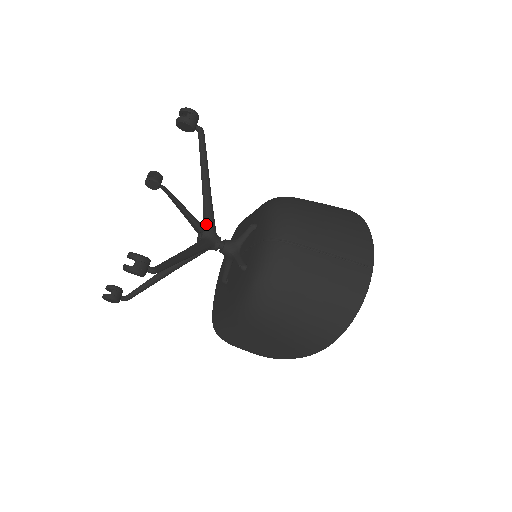
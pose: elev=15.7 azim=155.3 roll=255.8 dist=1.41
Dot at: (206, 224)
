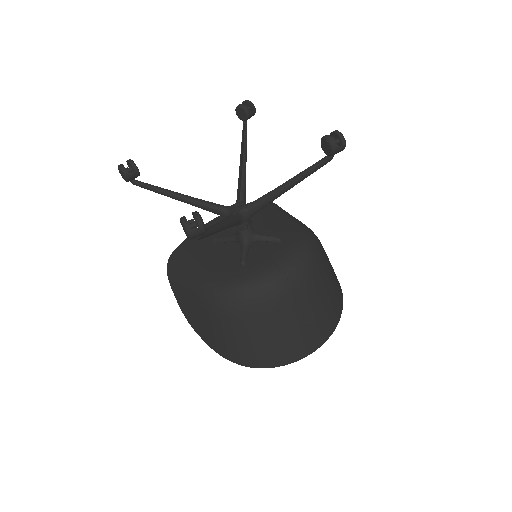
Dot at: (253, 207)
